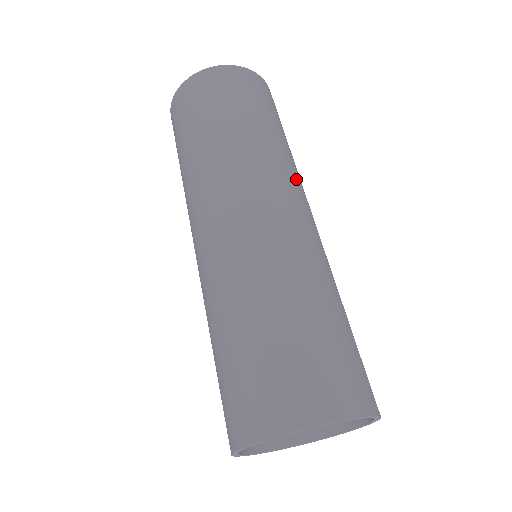
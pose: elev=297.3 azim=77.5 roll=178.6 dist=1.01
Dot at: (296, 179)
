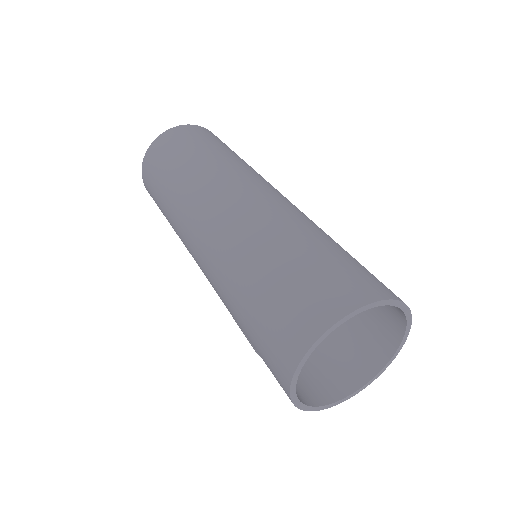
Dot at: (257, 175)
